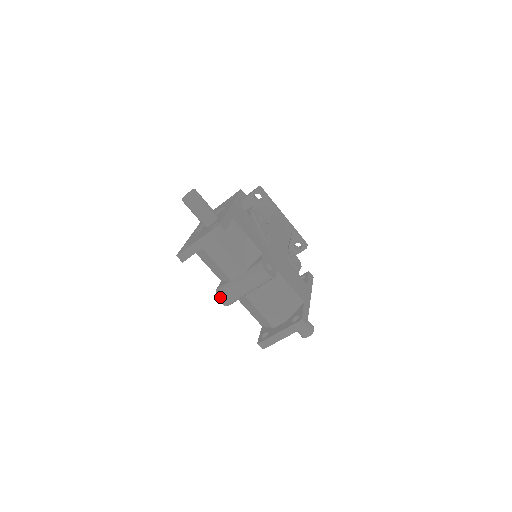
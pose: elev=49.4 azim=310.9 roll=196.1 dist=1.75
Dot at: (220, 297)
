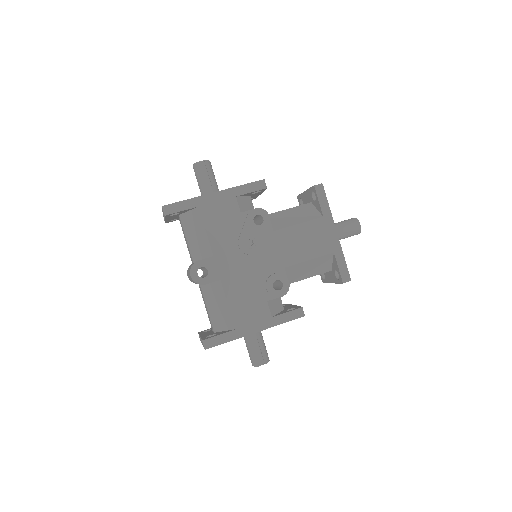
Dot at: (187, 271)
